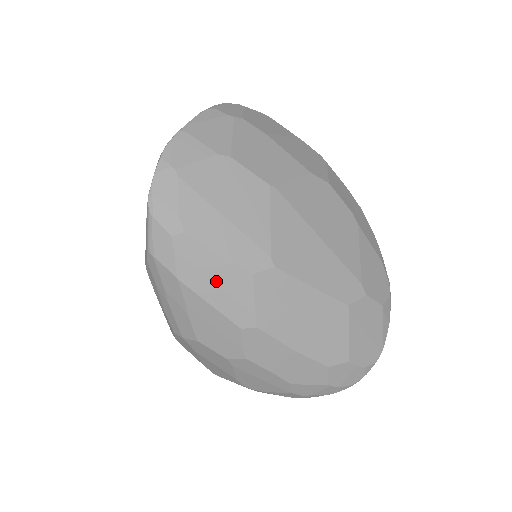
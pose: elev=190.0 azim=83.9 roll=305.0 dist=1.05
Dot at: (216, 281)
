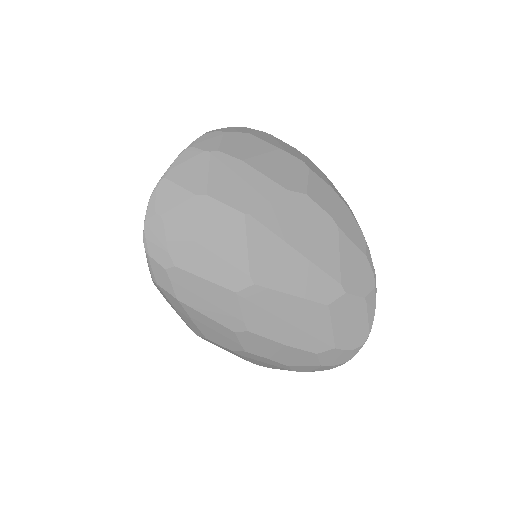
Dot at: (208, 299)
